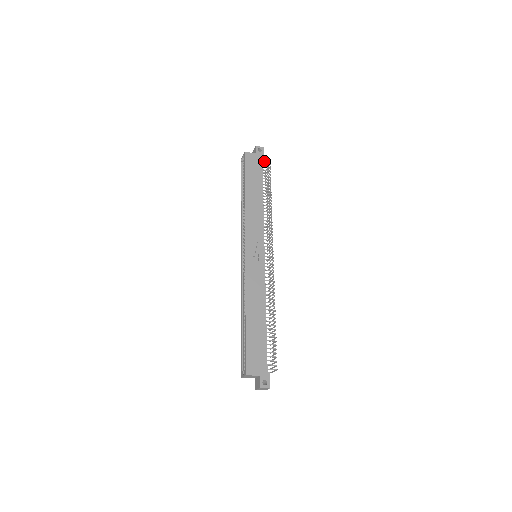
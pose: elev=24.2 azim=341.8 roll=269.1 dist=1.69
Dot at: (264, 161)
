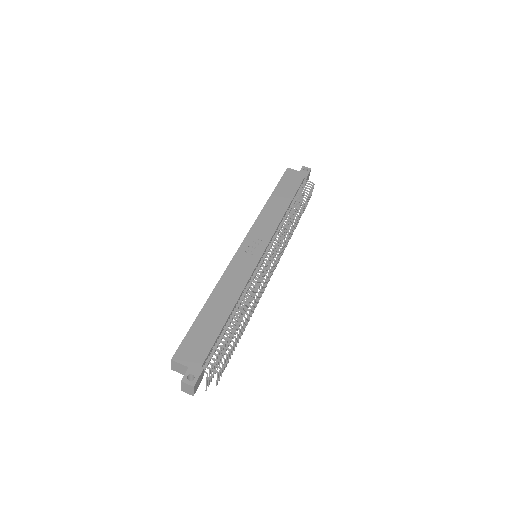
Dot at: (307, 180)
